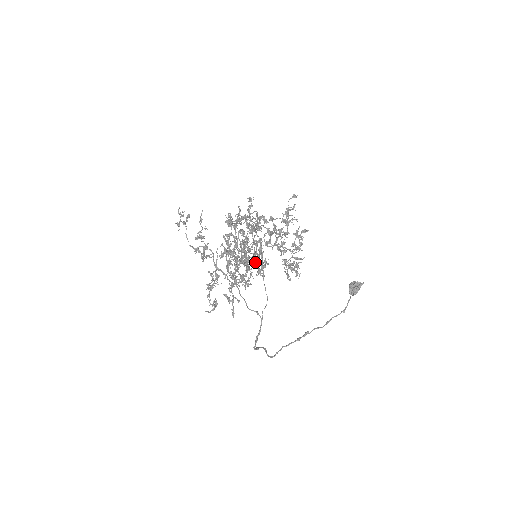
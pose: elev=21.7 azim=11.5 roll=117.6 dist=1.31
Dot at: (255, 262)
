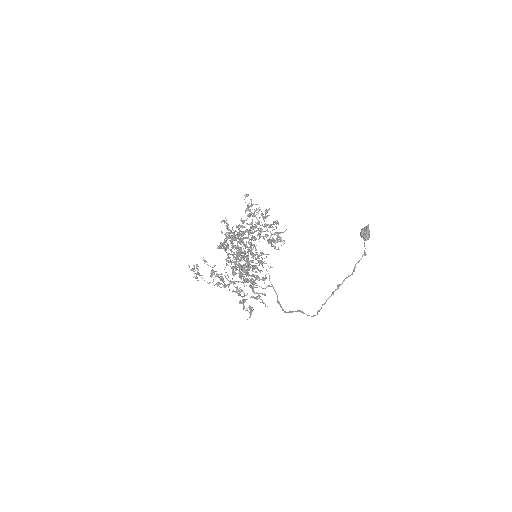
Dot at: occluded
